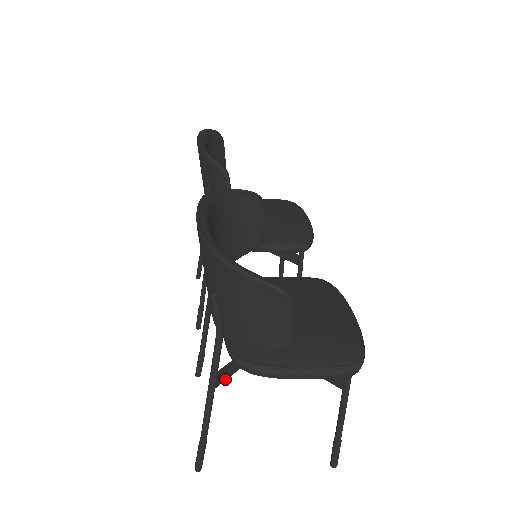
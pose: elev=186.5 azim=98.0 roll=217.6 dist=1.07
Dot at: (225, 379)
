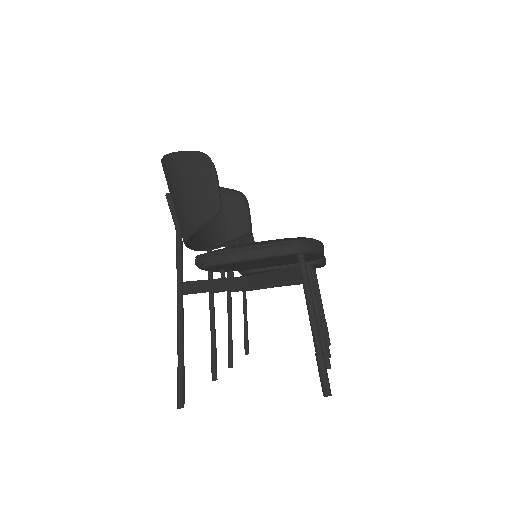
Dot at: (196, 292)
